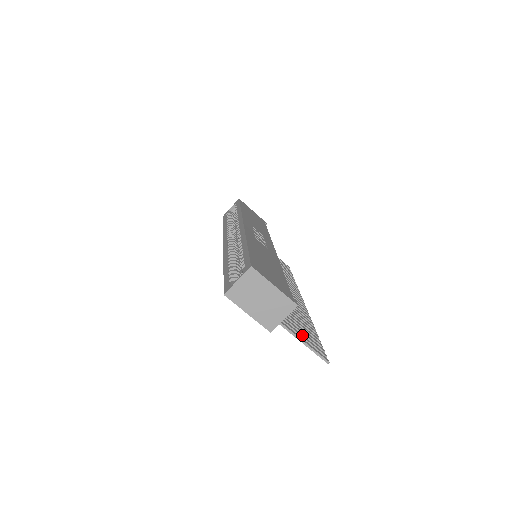
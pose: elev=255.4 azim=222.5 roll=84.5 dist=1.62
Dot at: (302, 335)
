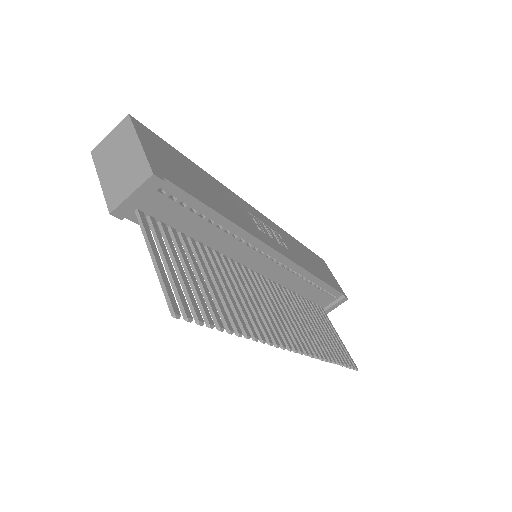
Dot at: (172, 268)
